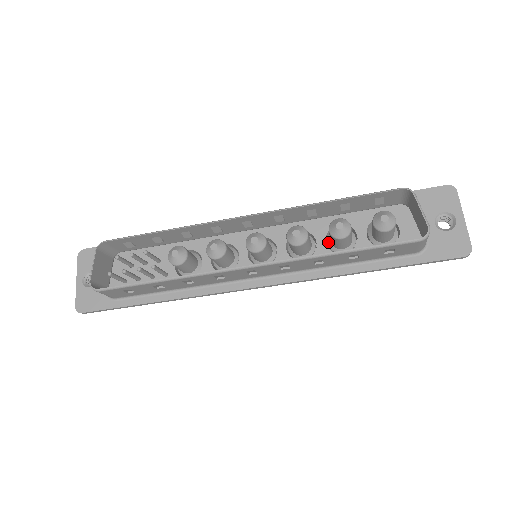
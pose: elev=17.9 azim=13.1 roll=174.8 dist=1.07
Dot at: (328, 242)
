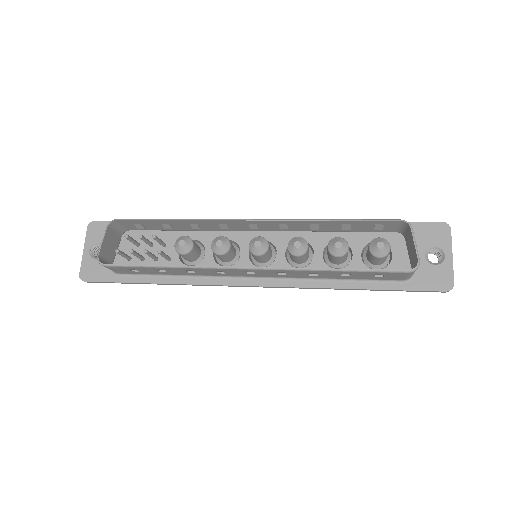
Dot at: (325, 255)
